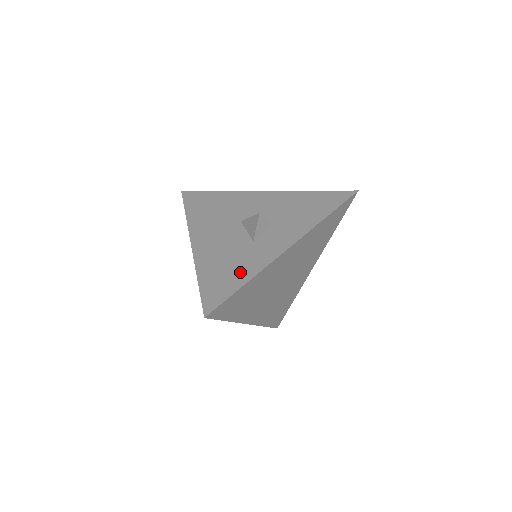
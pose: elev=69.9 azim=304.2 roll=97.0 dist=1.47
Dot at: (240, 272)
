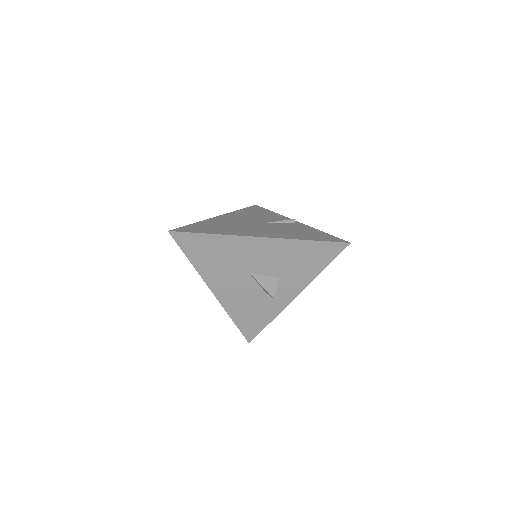
Dot at: (263, 316)
